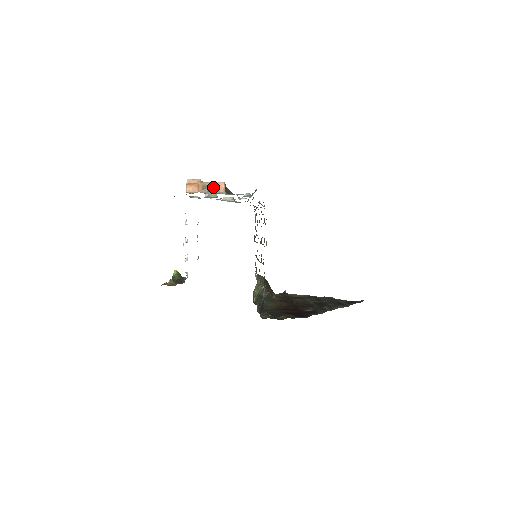
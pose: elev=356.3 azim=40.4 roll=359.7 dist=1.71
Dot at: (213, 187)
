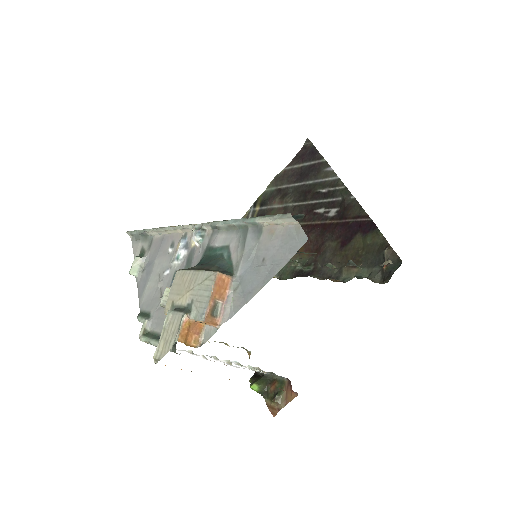
Dot at: (218, 296)
